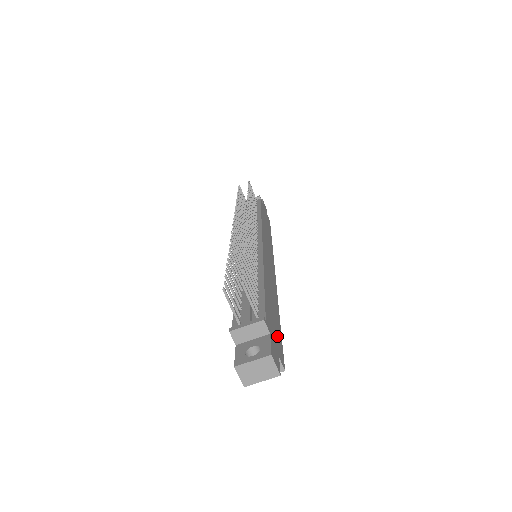
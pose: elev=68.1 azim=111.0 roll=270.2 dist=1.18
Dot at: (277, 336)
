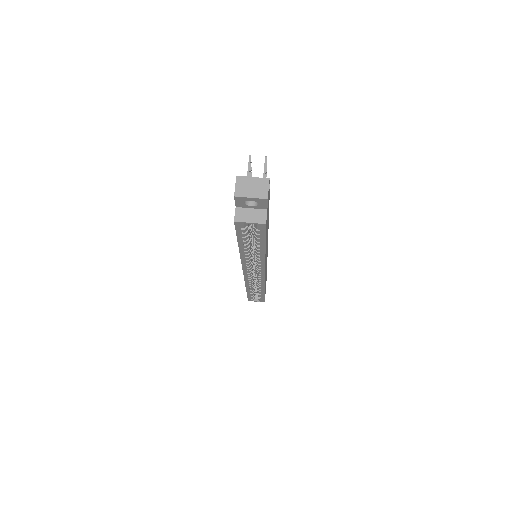
Dot at: occluded
